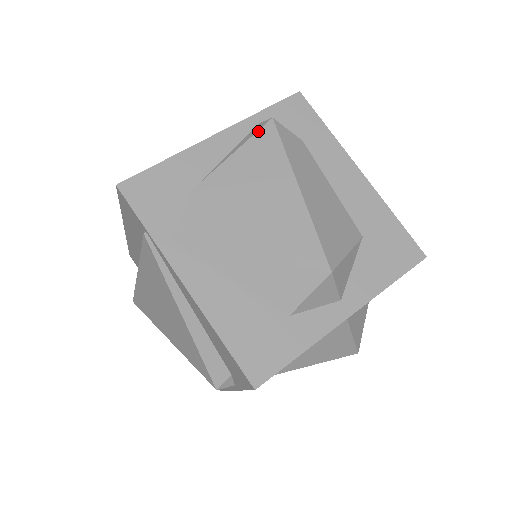
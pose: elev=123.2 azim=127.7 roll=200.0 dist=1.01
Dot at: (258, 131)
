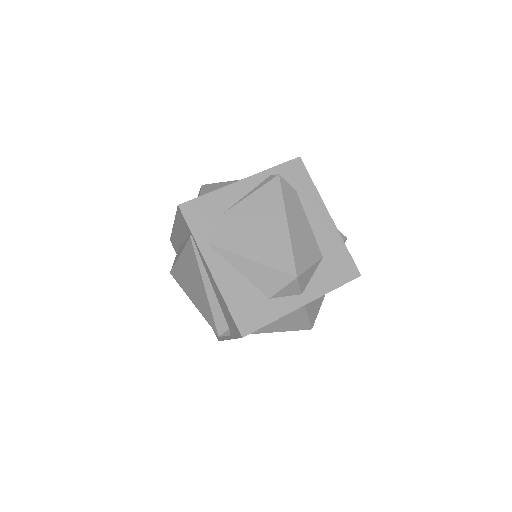
Dot at: (269, 182)
